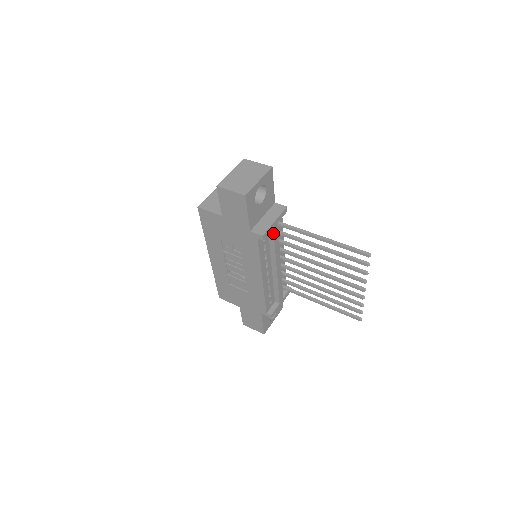
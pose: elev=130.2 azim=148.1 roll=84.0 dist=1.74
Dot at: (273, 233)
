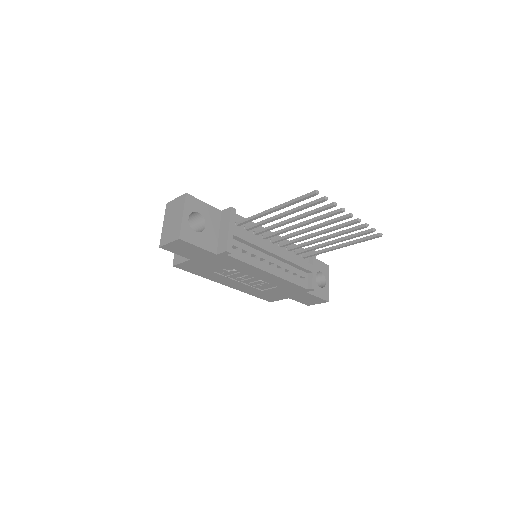
Dot at: (238, 238)
